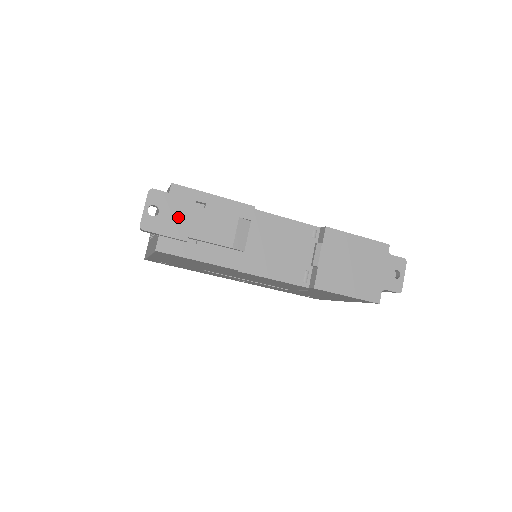
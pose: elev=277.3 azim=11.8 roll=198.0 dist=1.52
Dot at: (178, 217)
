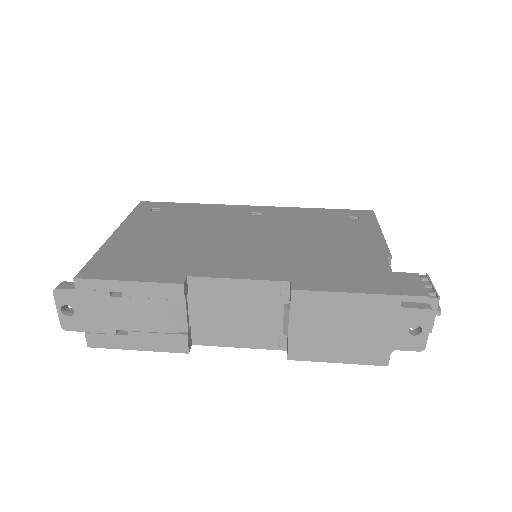
Dot at: (96, 312)
